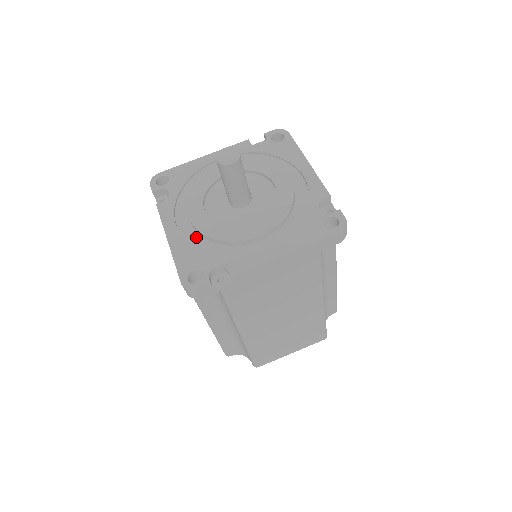
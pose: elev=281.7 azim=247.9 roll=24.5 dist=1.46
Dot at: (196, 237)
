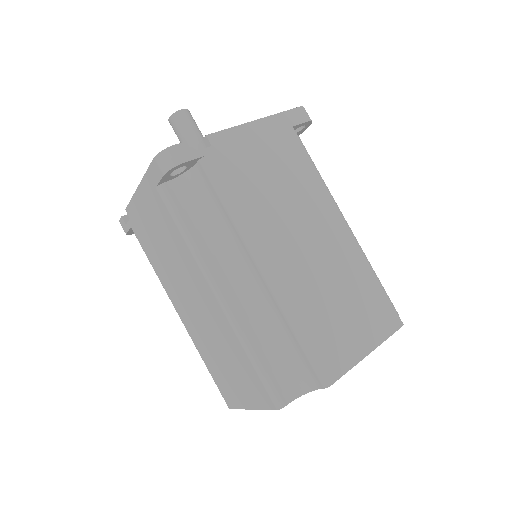
Dot at: occluded
